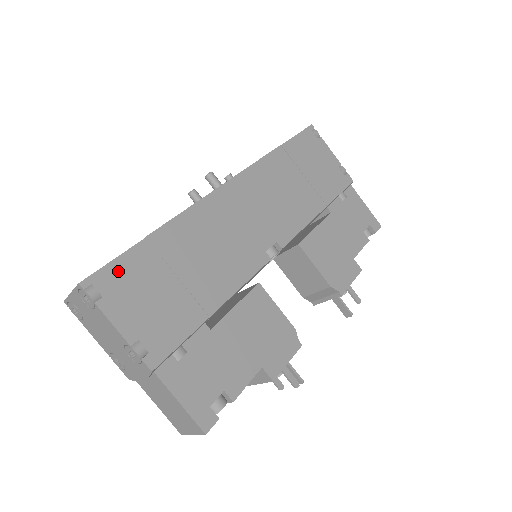
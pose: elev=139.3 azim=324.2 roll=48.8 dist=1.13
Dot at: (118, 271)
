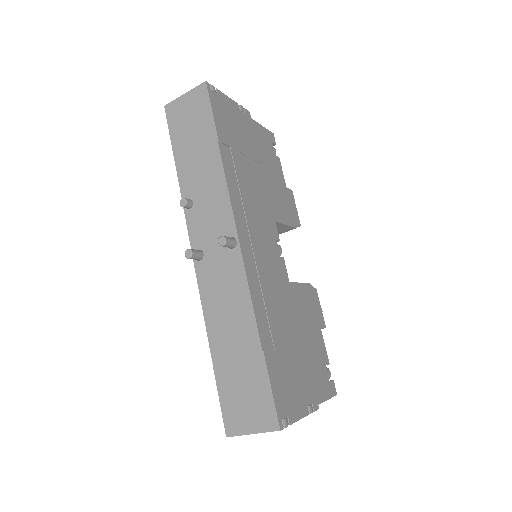
Dot at: (278, 392)
